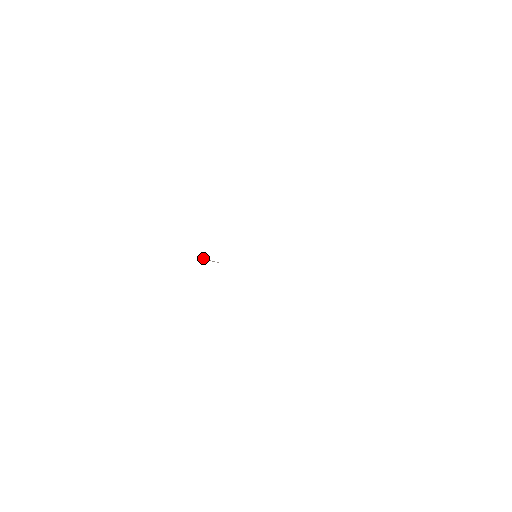
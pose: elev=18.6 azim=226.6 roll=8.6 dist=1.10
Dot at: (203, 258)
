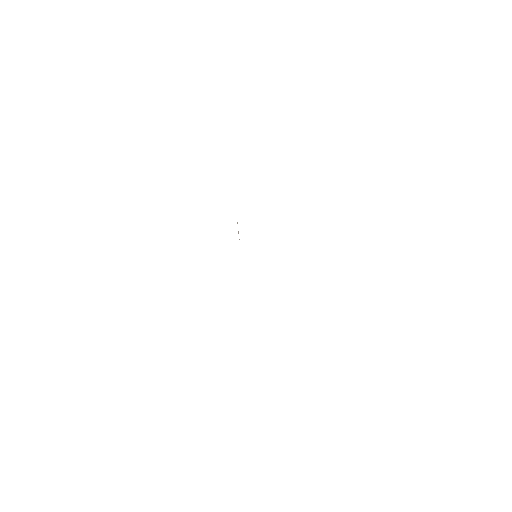
Dot at: occluded
